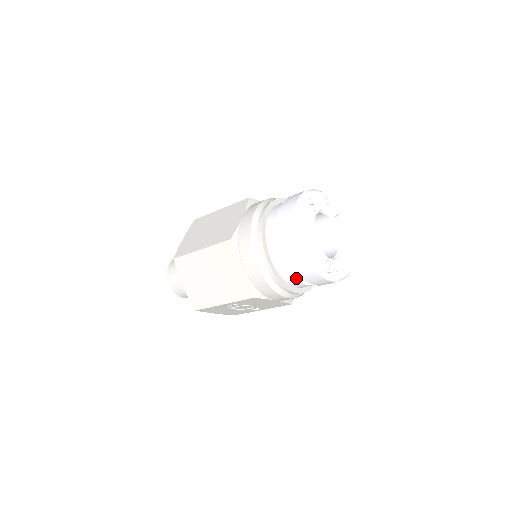
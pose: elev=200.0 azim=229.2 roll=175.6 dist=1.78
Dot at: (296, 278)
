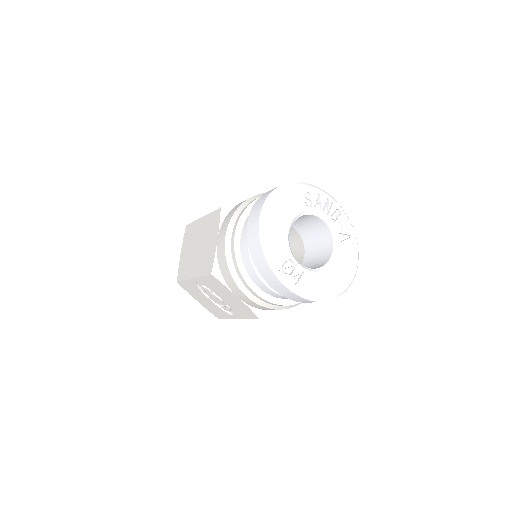
Dot at: (254, 267)
